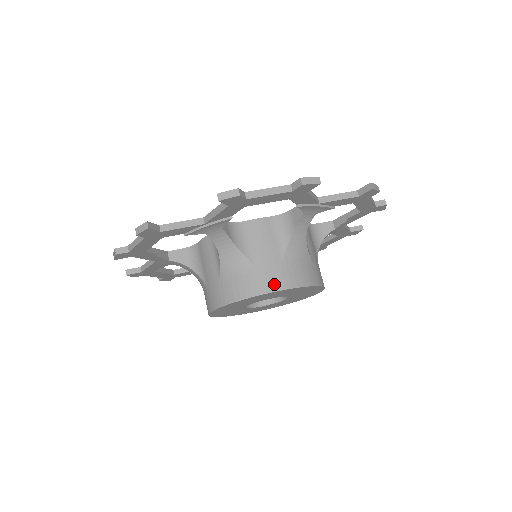
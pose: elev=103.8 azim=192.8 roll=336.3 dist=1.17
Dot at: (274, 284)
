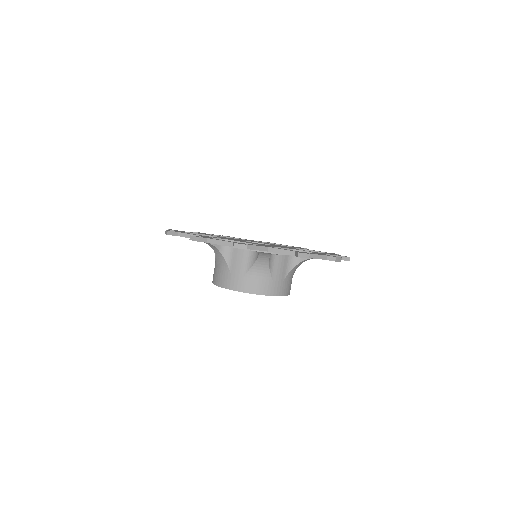
Dot at: (277, 291)
